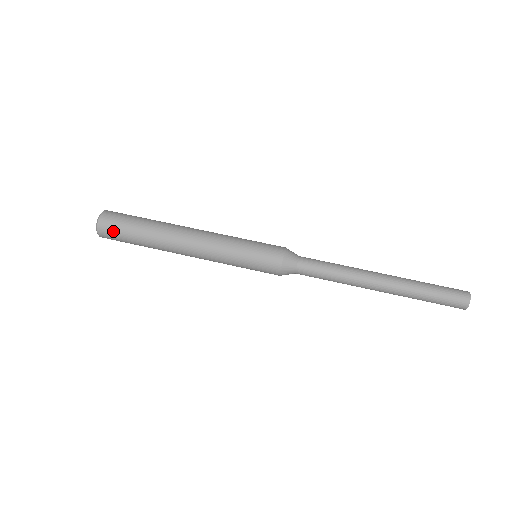
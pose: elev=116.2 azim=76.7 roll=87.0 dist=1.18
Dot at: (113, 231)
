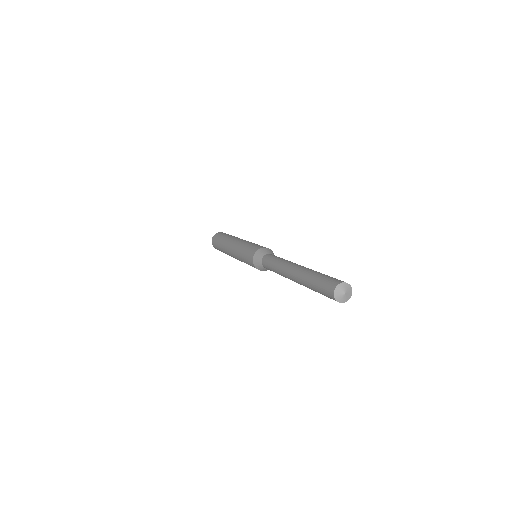
Dot at: (215, 242)
